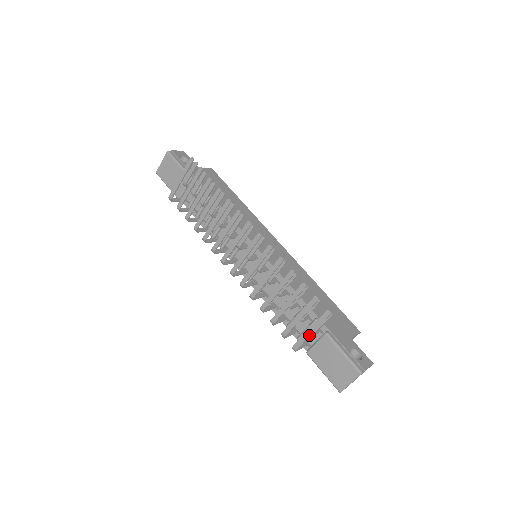
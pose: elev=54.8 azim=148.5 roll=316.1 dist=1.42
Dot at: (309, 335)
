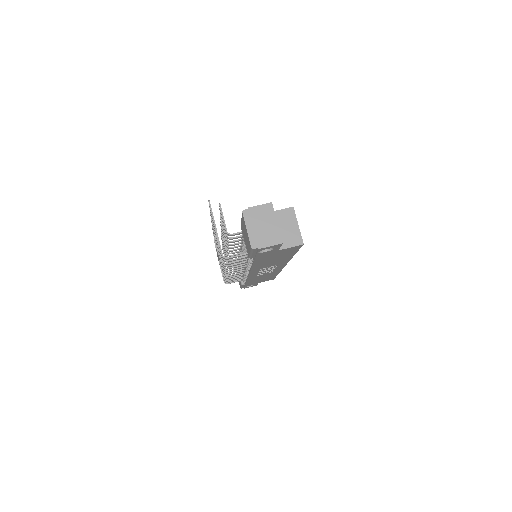
Dot at: (216, 233)
